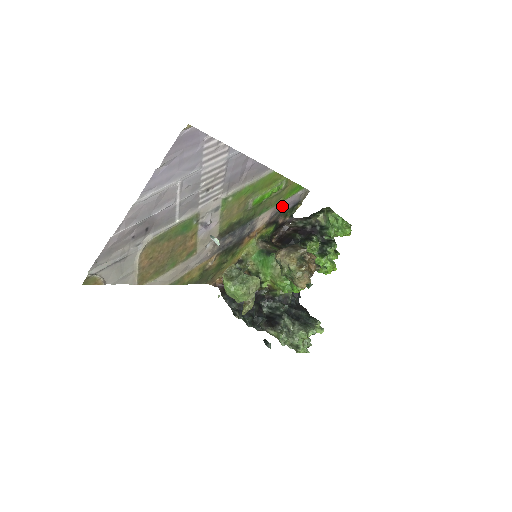
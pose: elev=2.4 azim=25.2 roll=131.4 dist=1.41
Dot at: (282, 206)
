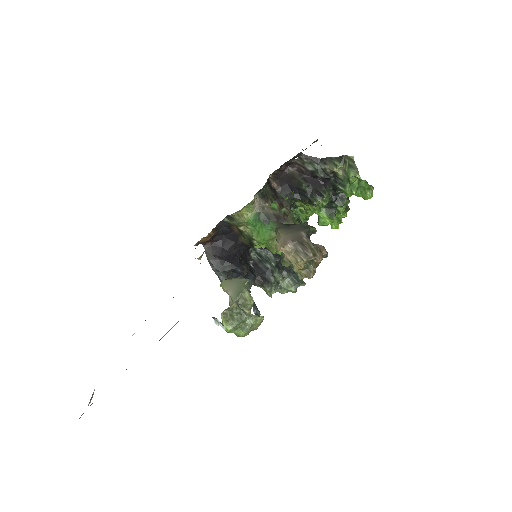
Dot at: occluded
